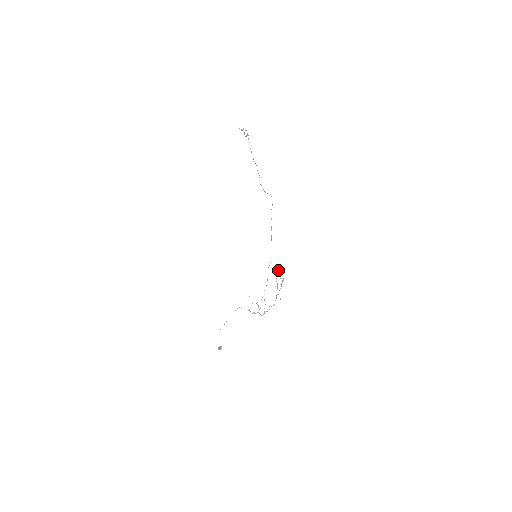
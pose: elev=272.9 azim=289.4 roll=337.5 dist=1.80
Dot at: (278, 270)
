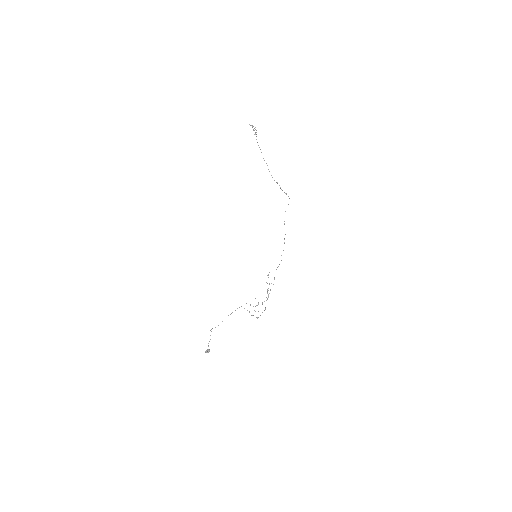
Dot at: (268, 275)
